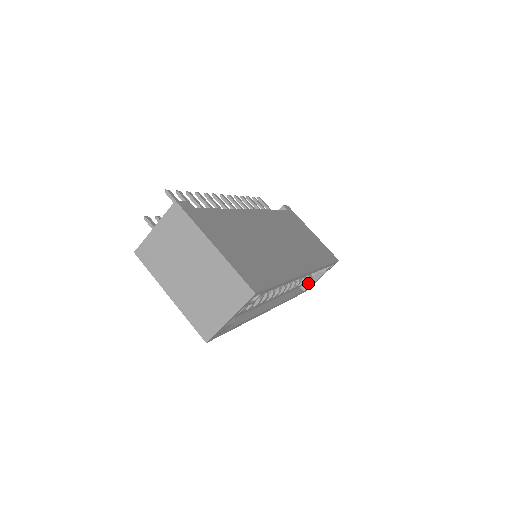
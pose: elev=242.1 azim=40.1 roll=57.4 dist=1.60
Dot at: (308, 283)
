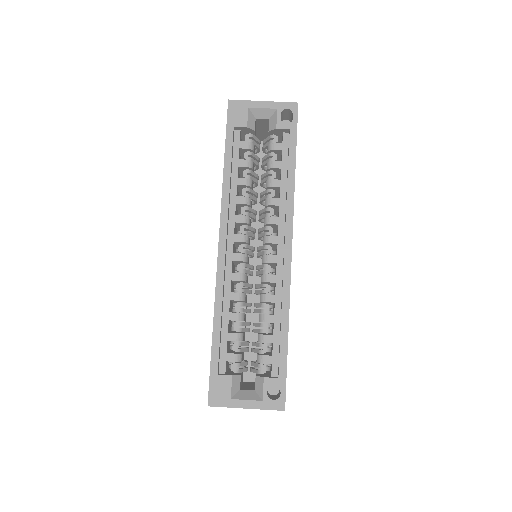
Dot at: (233, 375)
